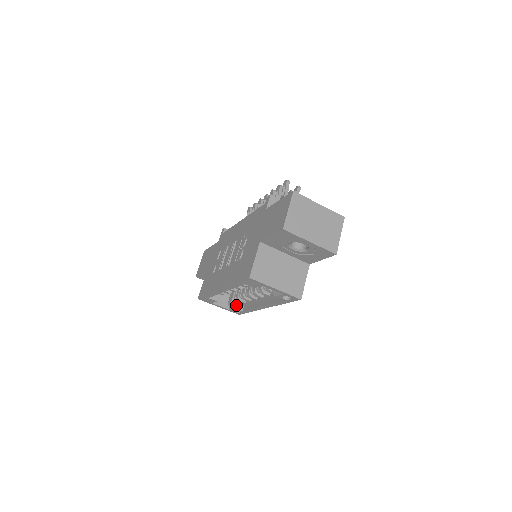
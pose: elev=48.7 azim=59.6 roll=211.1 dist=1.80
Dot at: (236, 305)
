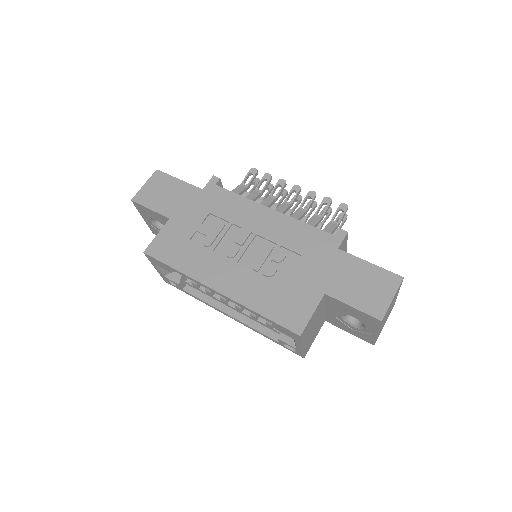
Dot at: (182, 281)
